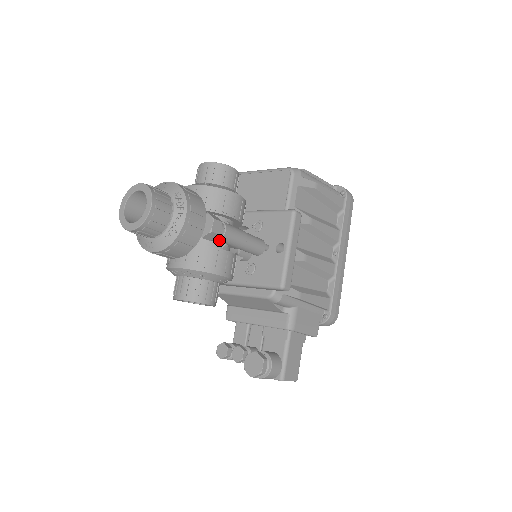
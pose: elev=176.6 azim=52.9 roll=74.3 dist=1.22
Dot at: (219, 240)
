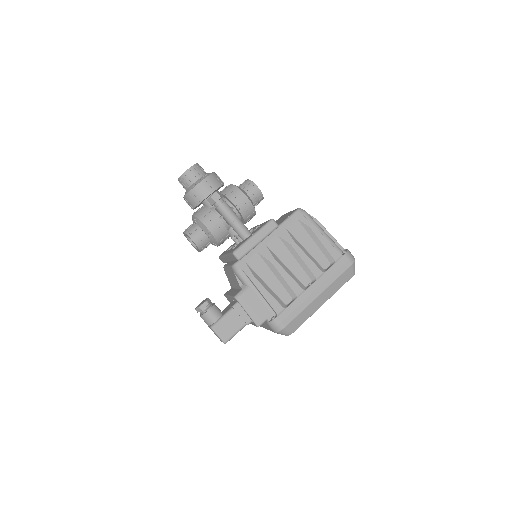
Dot at: (217, 209)
